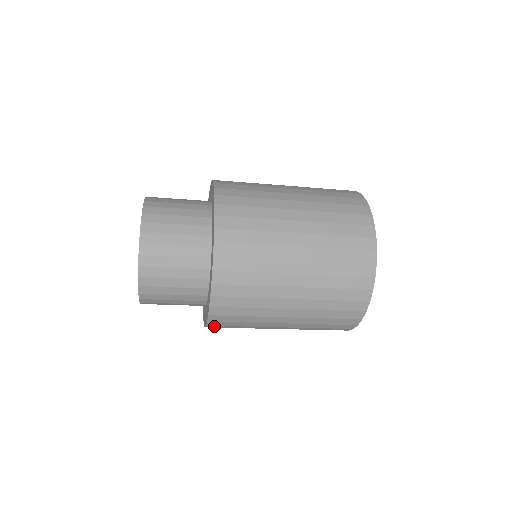
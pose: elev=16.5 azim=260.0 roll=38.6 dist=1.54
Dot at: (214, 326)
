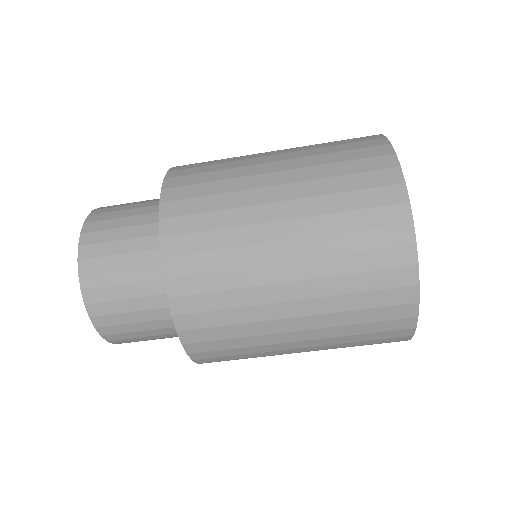
Dot at: (209, 362)
